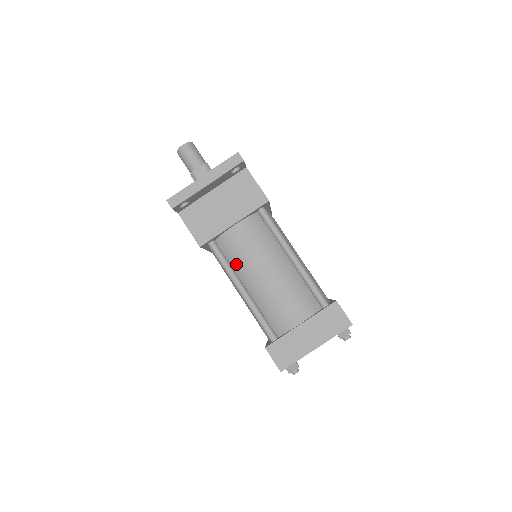
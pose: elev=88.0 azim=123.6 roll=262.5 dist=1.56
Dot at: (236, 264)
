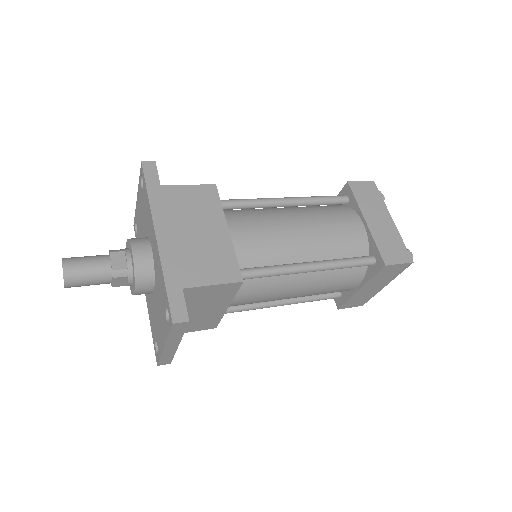
Dot at: occluded
